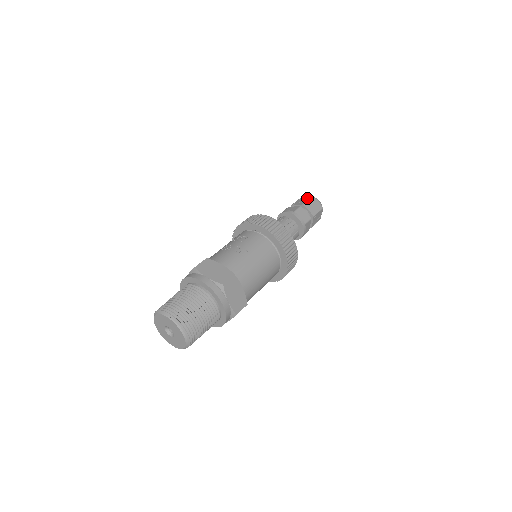
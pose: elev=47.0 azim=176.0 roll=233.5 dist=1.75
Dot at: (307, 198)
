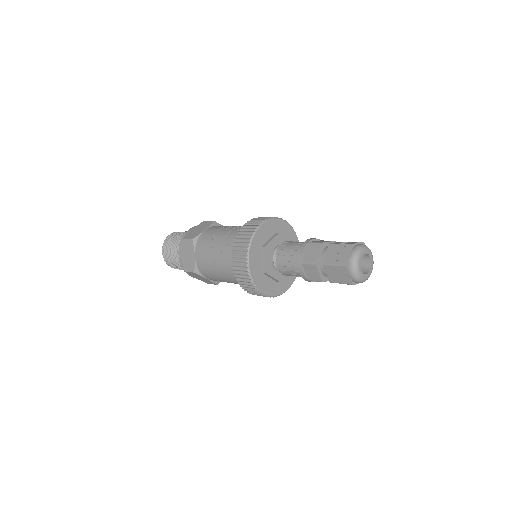
Dot at: (341, 259)
